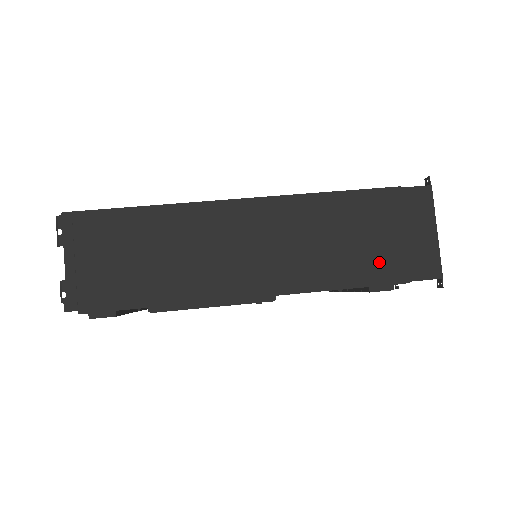
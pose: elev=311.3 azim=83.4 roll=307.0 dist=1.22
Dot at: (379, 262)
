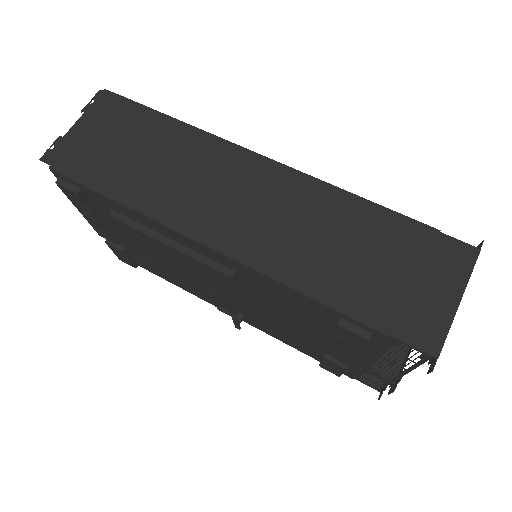
Dot at: (366, 292)
